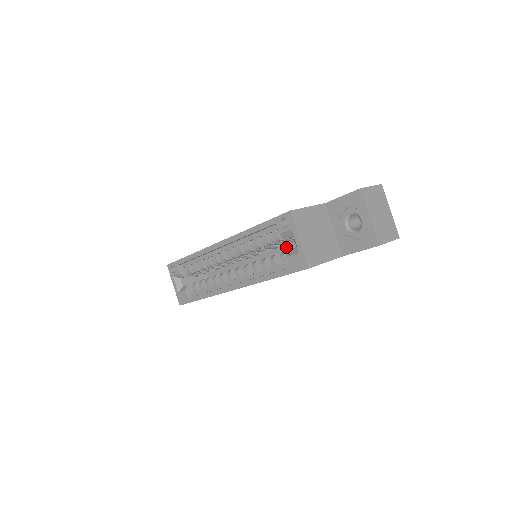
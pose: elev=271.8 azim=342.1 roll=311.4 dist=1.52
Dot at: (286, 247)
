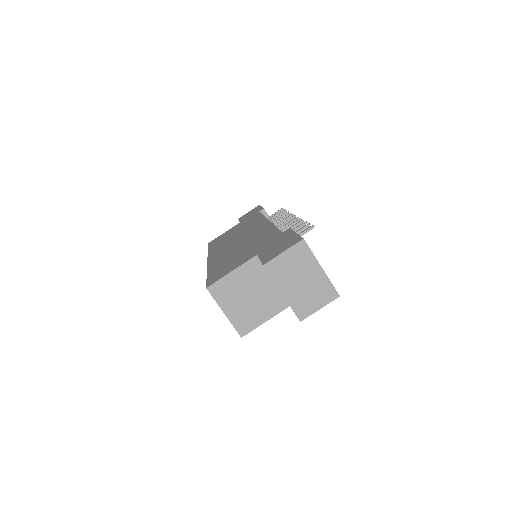
Dot at: occluded
